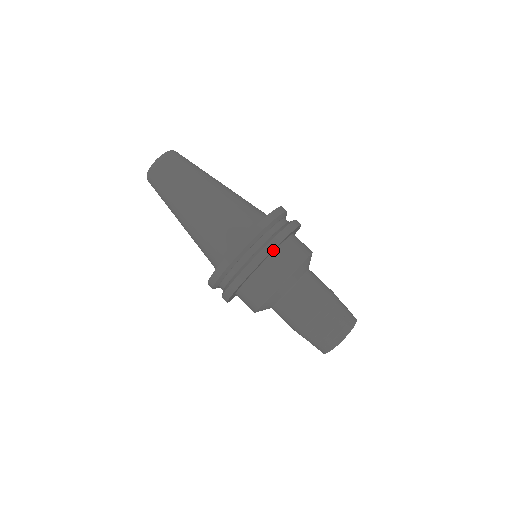
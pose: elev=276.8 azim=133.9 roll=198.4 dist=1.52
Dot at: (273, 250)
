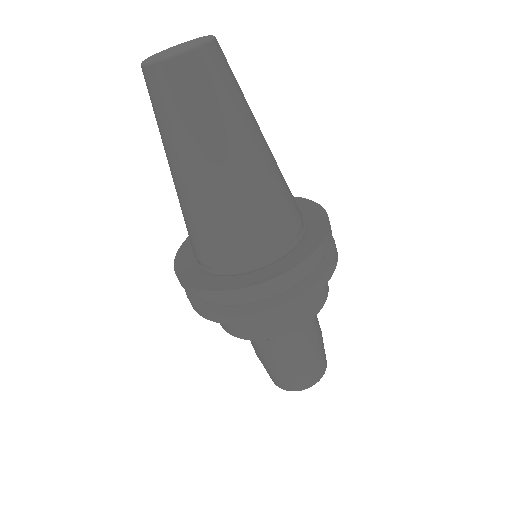
Dot at: occluded
